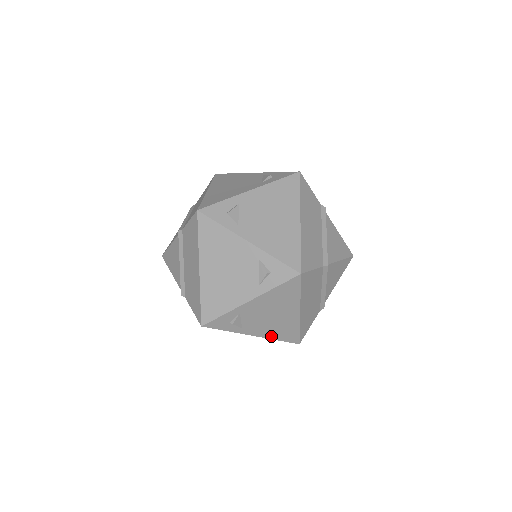
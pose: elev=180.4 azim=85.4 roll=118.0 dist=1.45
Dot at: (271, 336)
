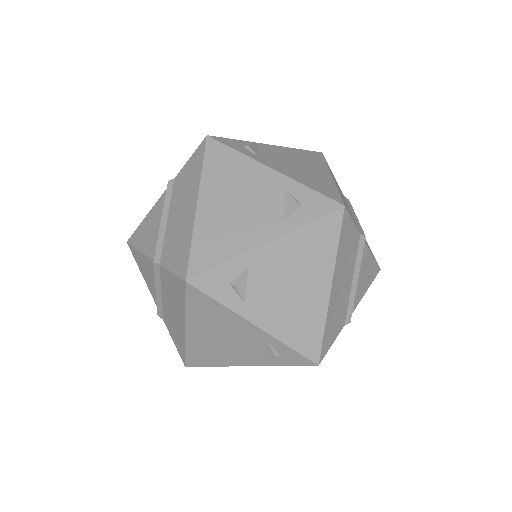
Dot at: (282, 334)
